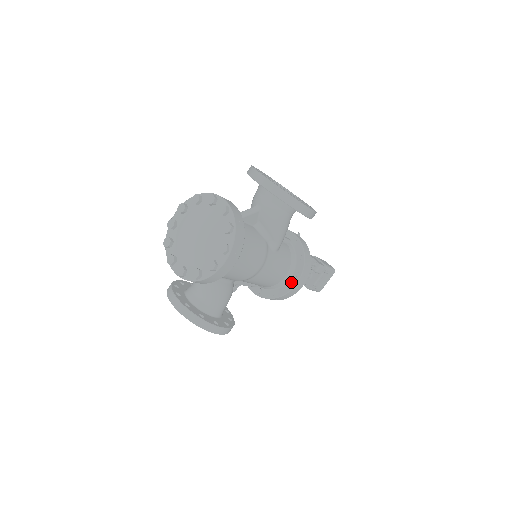
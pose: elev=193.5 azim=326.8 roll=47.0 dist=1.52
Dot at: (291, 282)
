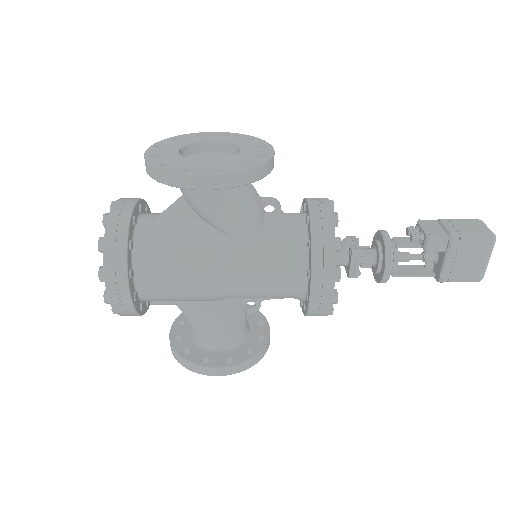
Dot at: (308, 288)
